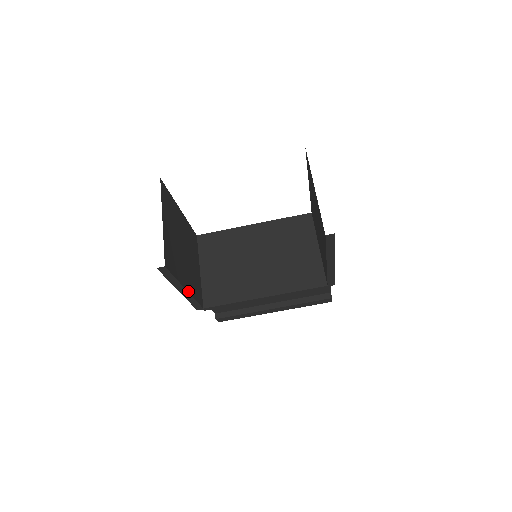
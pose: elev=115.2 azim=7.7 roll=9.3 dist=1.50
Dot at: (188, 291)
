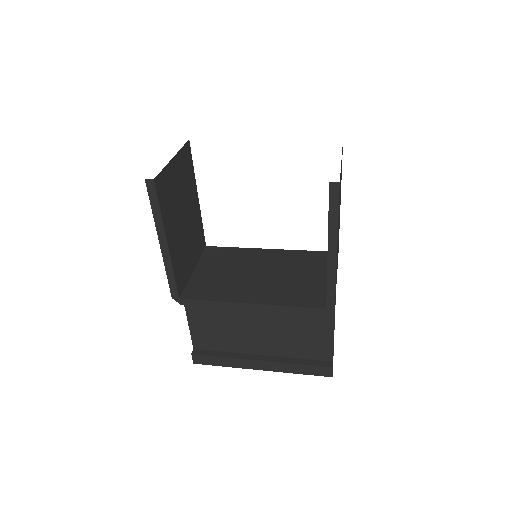
Dot at: (169, 249)
